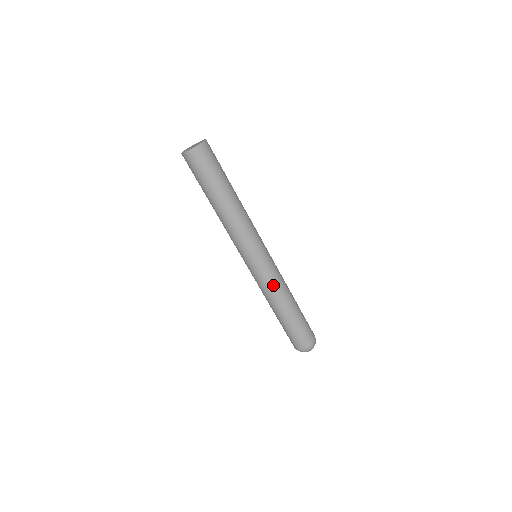
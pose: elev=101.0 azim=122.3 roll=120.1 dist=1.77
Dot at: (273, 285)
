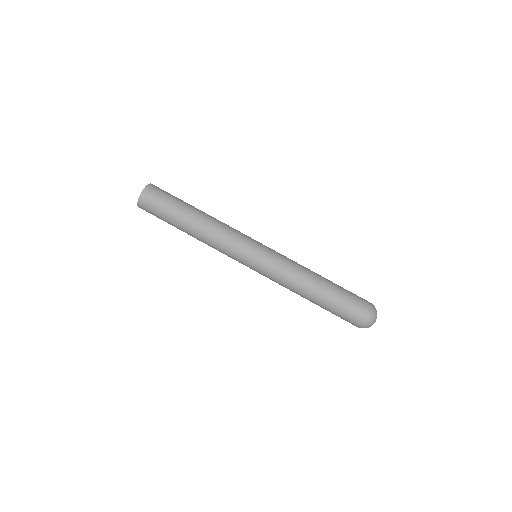
Dot at: (285, 272)
